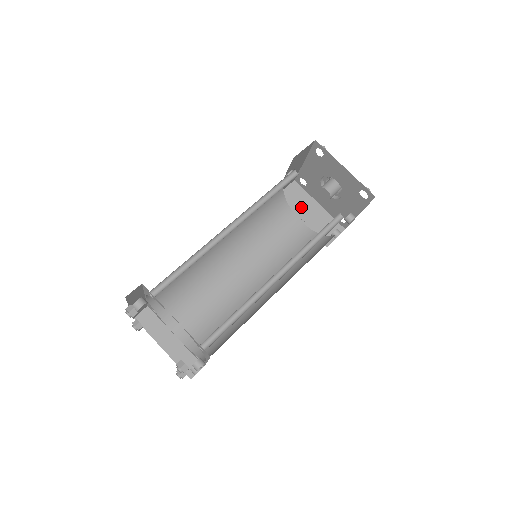
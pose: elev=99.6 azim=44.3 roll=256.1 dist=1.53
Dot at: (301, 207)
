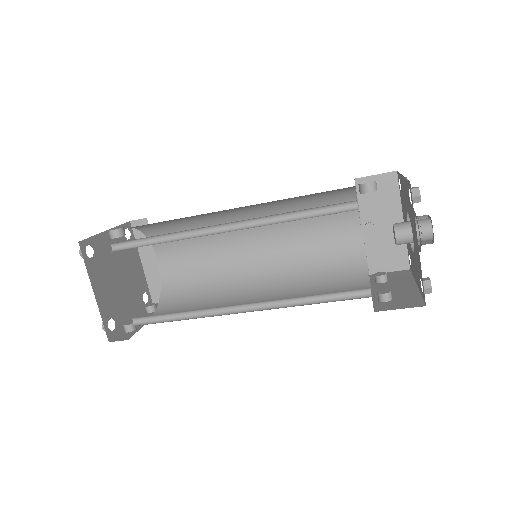
Dot at: (377, 211)
